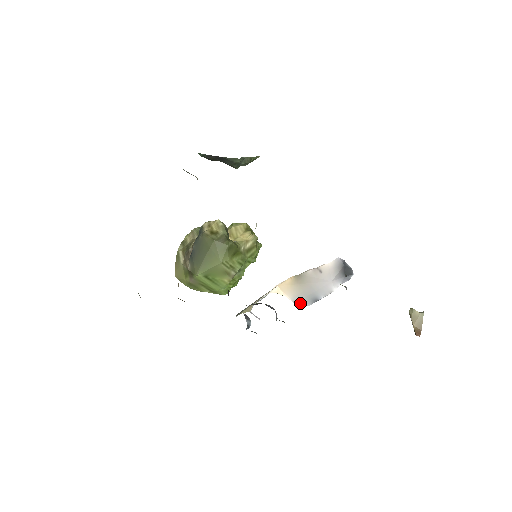
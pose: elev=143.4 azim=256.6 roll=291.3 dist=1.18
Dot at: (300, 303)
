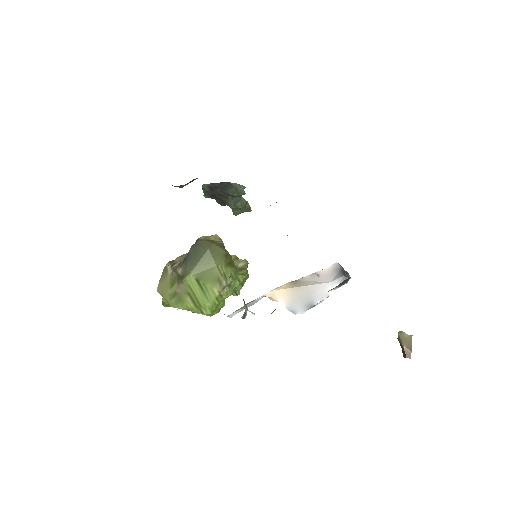
Dot at: (294, 310)
